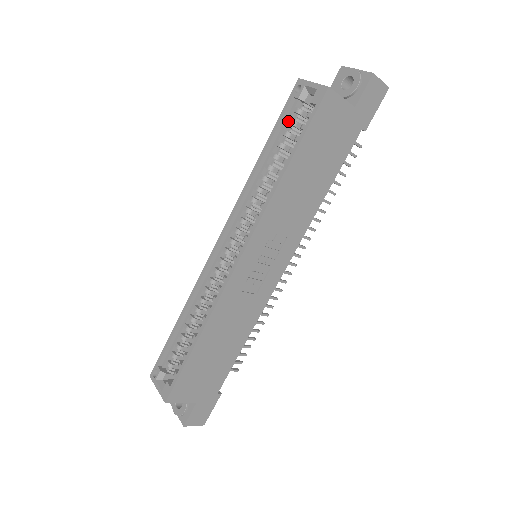
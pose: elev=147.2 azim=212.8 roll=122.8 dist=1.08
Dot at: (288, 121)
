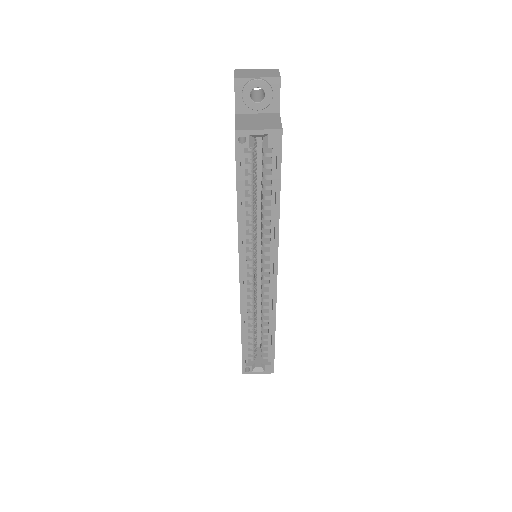
Dot at: (245, 167)
